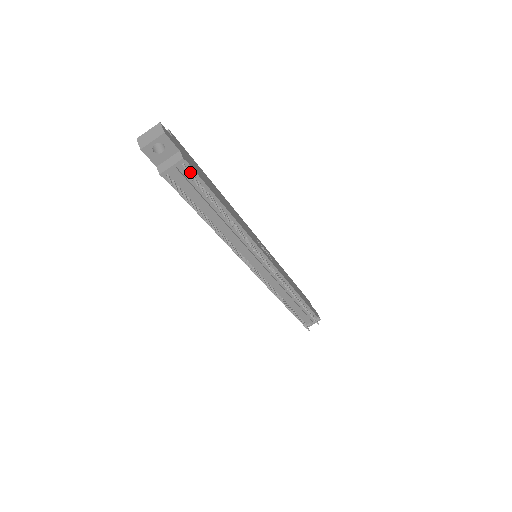
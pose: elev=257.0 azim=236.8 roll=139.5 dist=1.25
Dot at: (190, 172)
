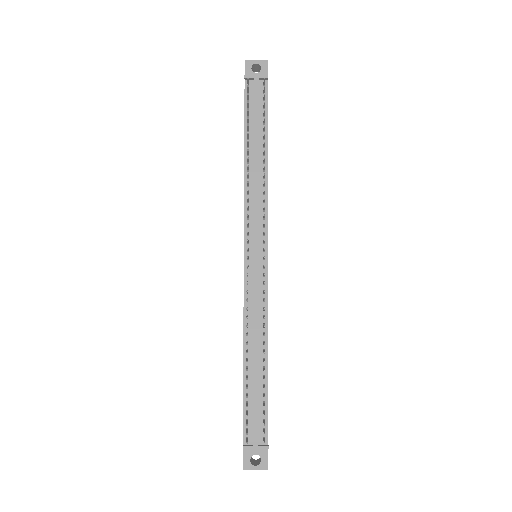
Dot at: (265, 90)
